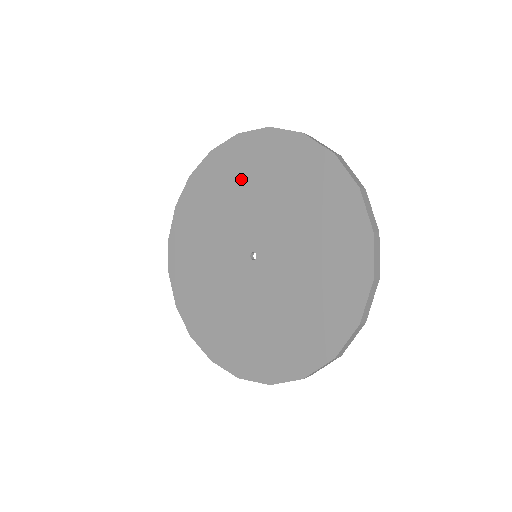
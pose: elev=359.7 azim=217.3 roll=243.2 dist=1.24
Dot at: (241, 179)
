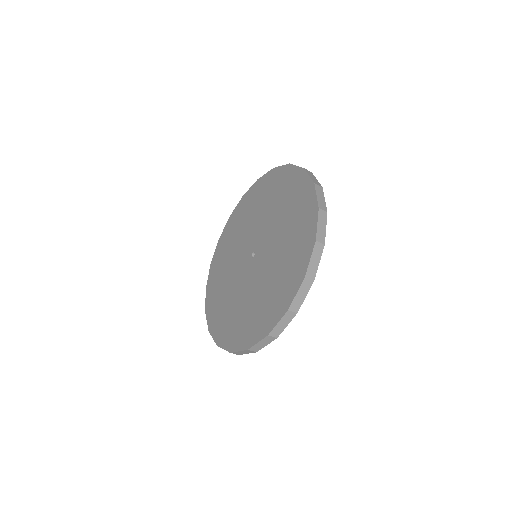
Dot at: (229, 247)
